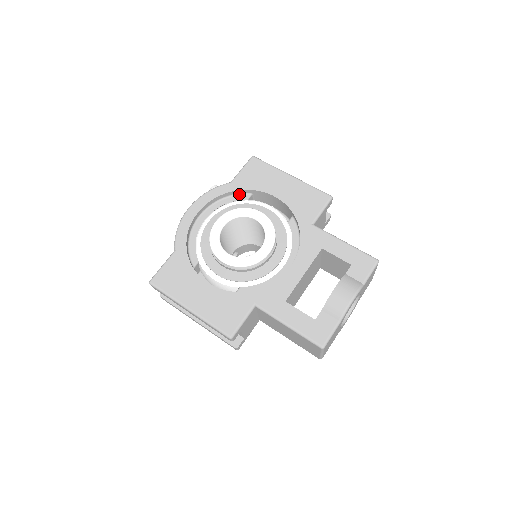
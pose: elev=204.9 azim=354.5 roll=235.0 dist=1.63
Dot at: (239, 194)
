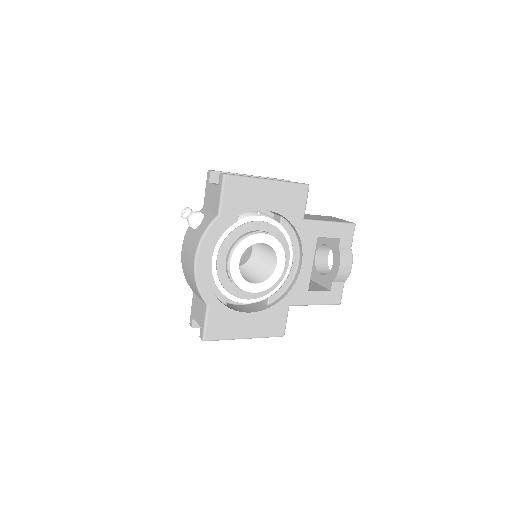
Dot at: occluded
